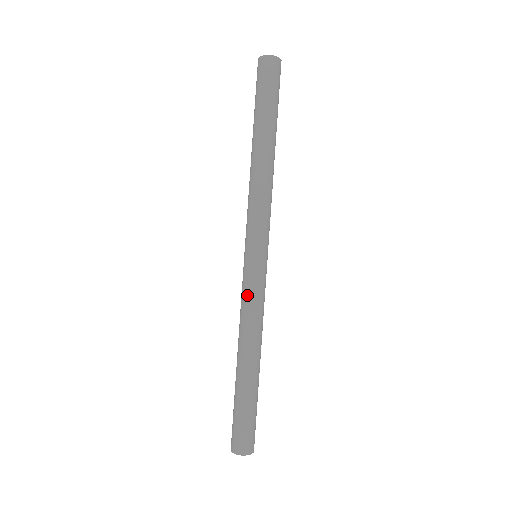
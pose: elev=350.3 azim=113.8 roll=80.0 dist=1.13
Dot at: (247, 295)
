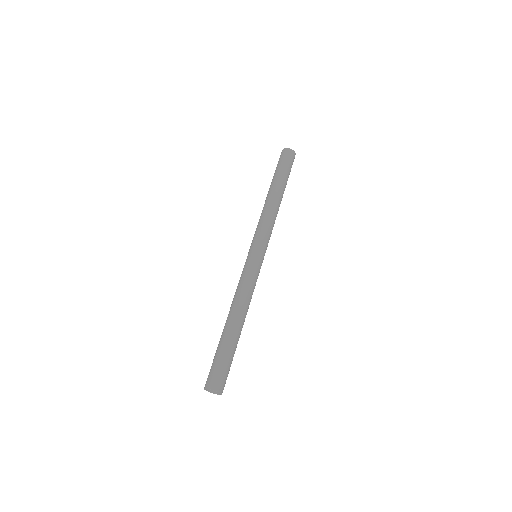
Dot at: (242, 276)
